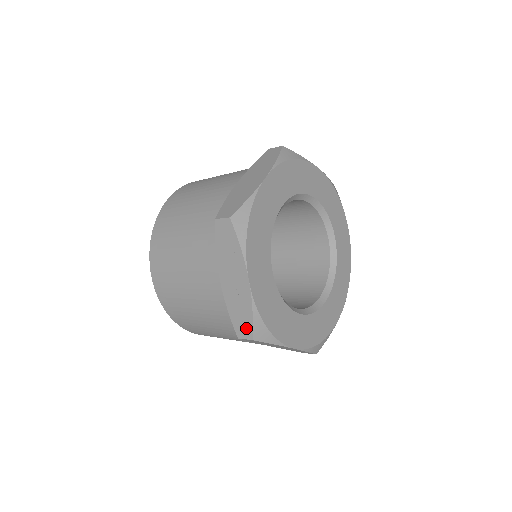
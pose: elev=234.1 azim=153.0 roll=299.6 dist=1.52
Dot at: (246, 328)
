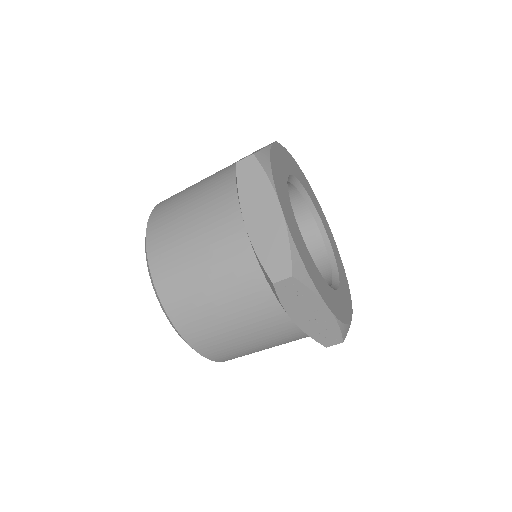
Dot at: (334, 338)
